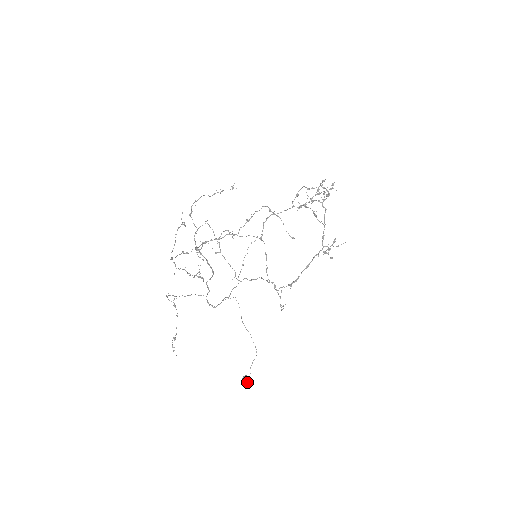
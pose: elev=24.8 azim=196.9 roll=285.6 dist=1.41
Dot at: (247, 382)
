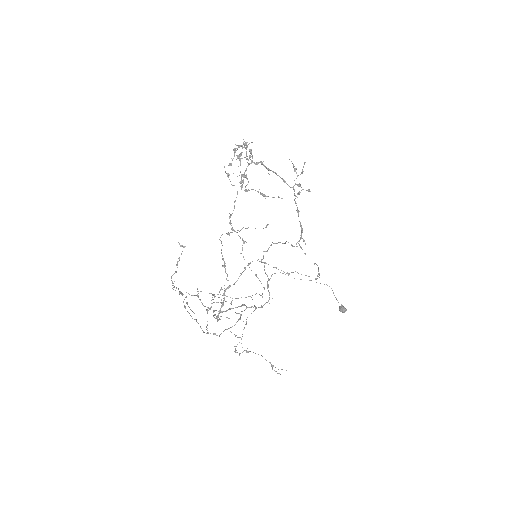
Dot at: occluded
